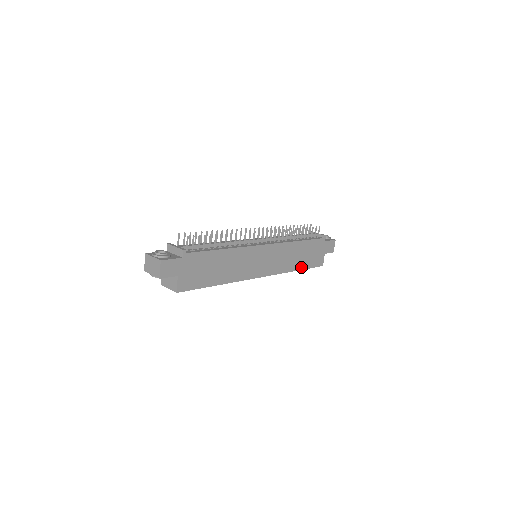
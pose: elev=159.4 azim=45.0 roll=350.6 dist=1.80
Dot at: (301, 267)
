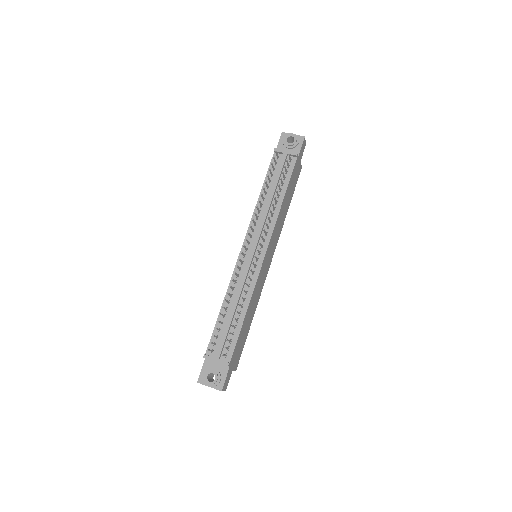
Dot at: (289, 203)
